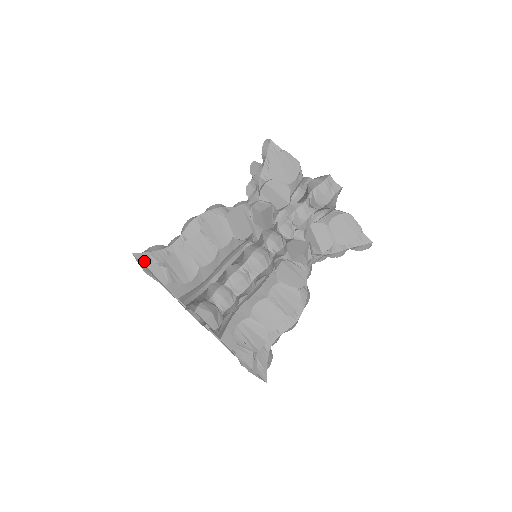
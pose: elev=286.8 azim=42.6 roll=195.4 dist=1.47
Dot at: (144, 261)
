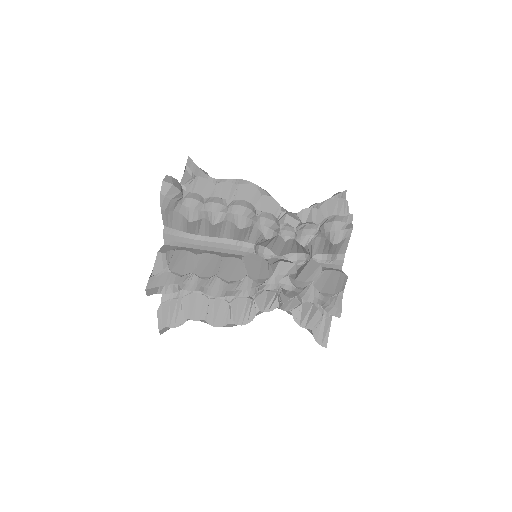
Dot at: (189, 165)
